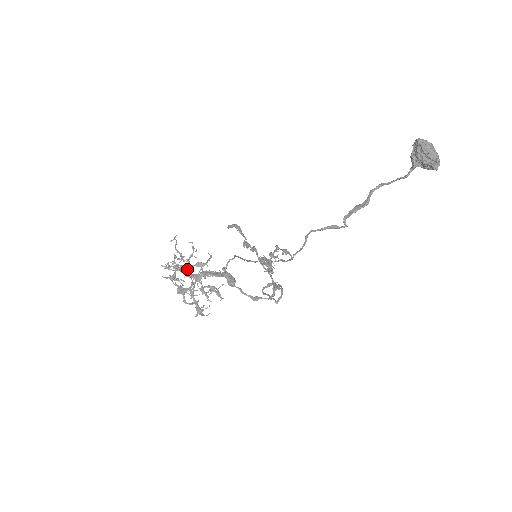
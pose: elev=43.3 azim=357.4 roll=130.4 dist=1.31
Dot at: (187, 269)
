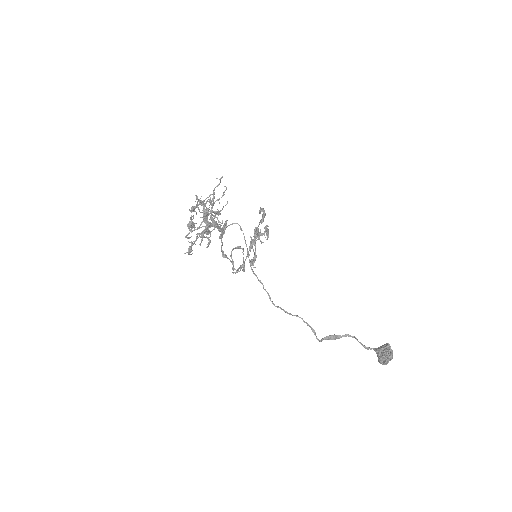
Dot at: (208, 214)
